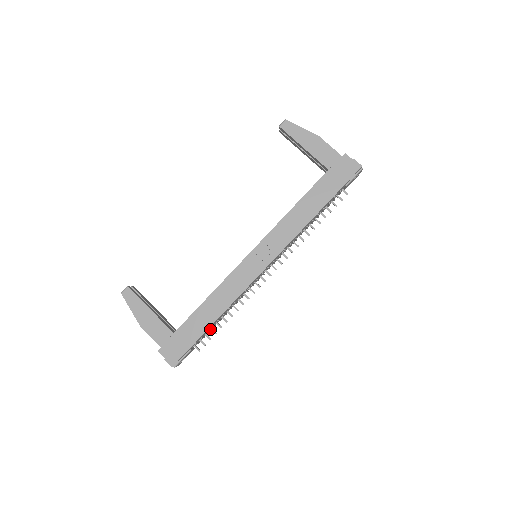
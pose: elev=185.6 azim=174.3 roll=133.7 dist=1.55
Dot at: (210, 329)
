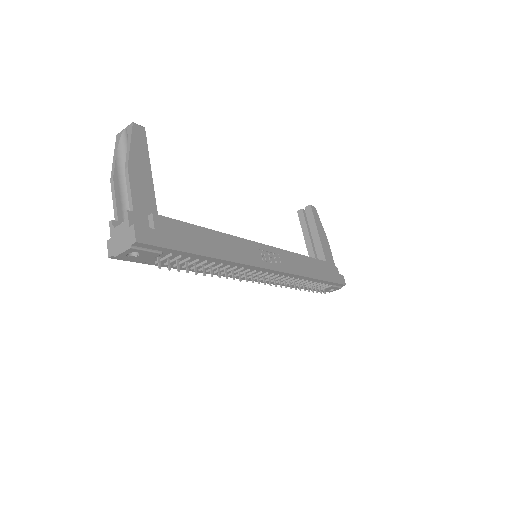
Dot at: occluded
